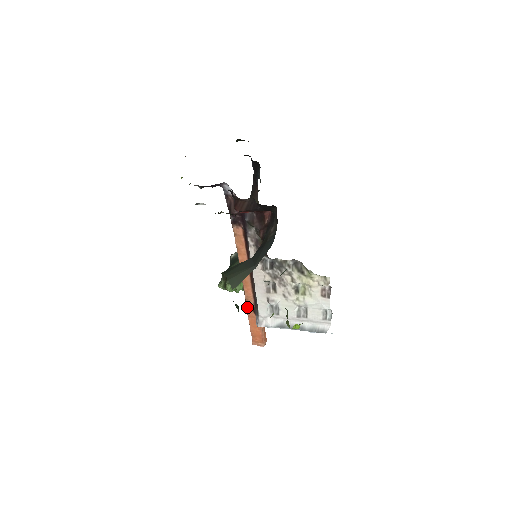
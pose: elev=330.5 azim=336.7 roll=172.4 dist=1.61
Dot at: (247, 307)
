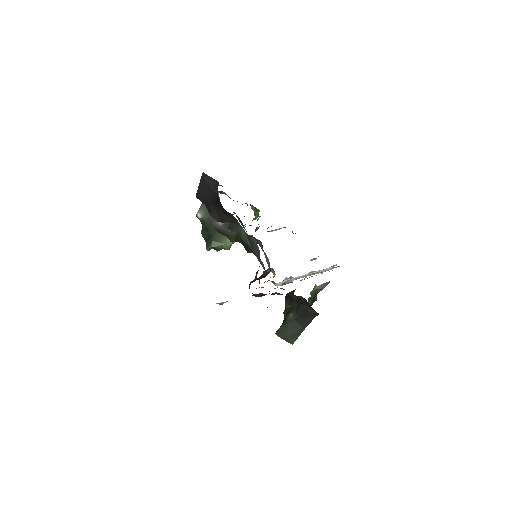
Dot at: occluded
